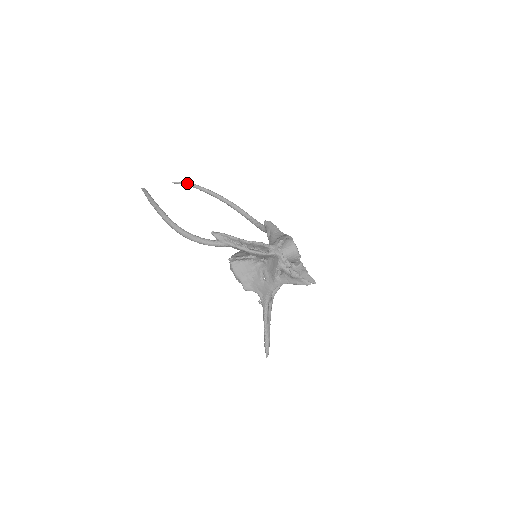
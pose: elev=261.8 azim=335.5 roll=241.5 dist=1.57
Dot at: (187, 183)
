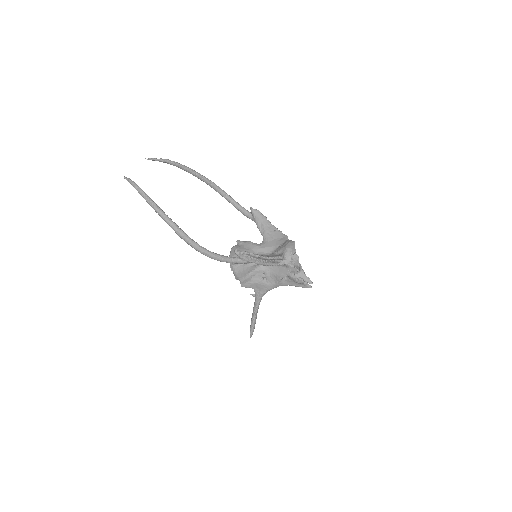
Dot at: (165, 160)
